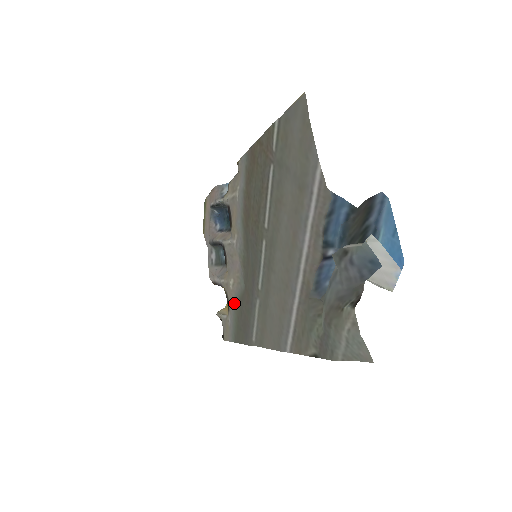
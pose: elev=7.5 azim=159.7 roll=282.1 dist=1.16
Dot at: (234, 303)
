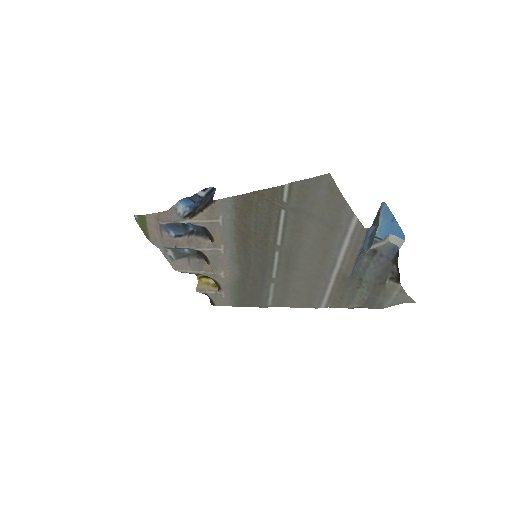
Dot at: (231, 286)
